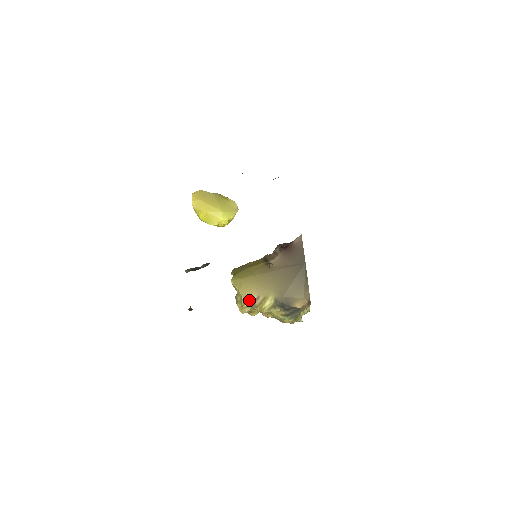
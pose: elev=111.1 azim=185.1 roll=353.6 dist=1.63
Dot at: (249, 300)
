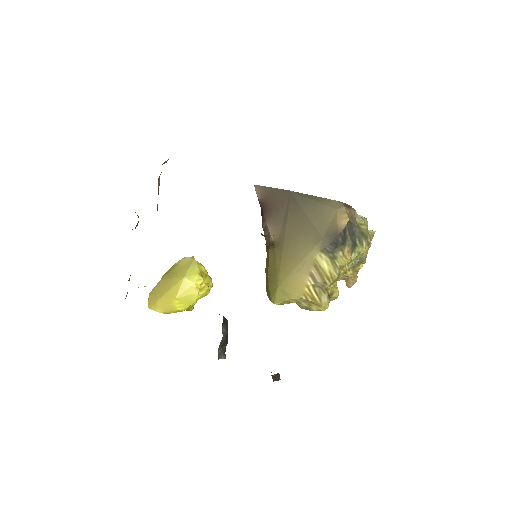
Dot at: (311, 290)
